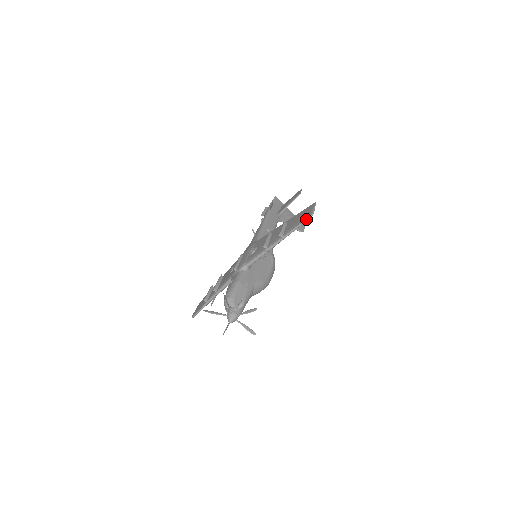
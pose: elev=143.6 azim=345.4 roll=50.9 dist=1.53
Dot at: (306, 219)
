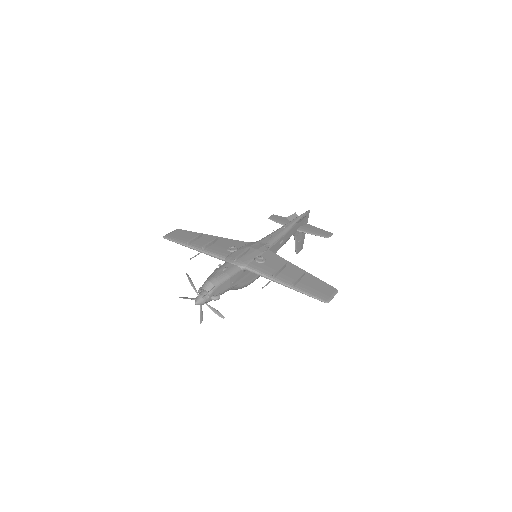
Dot at: (321, 300)
